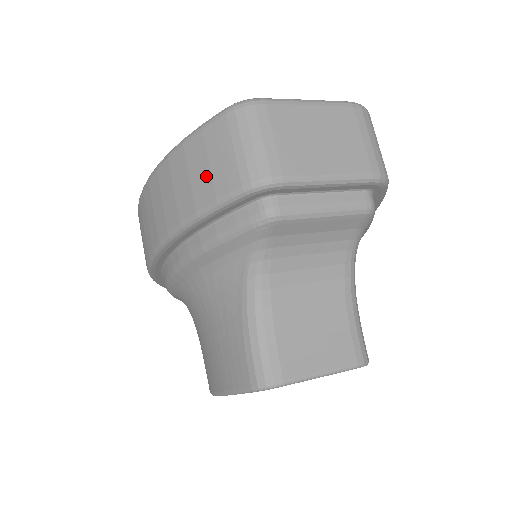
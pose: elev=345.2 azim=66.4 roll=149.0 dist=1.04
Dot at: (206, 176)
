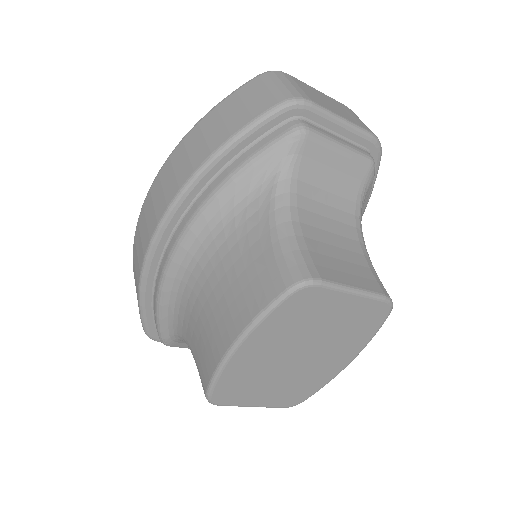
Dot at: (241, 111)
